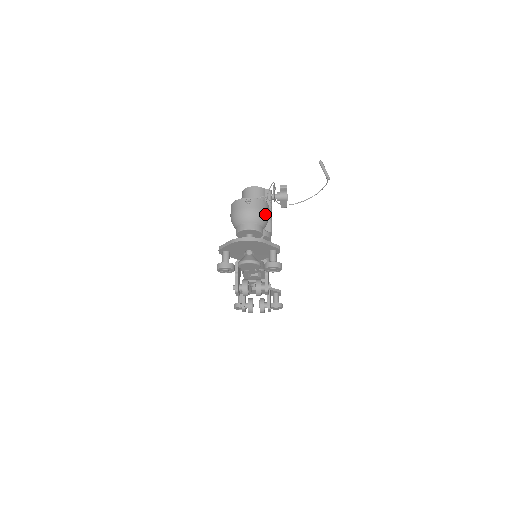
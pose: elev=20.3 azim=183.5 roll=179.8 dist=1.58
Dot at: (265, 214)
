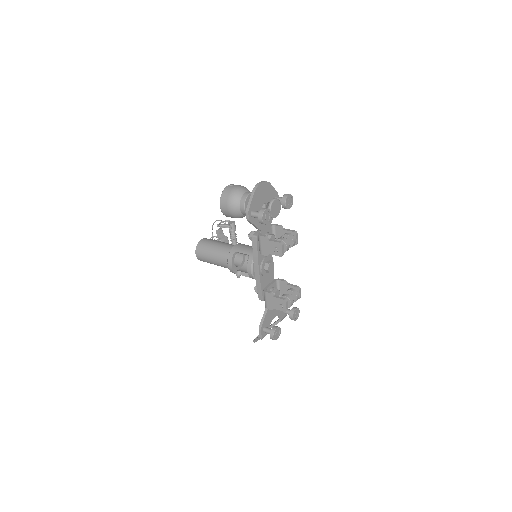
Dot at: occluded
